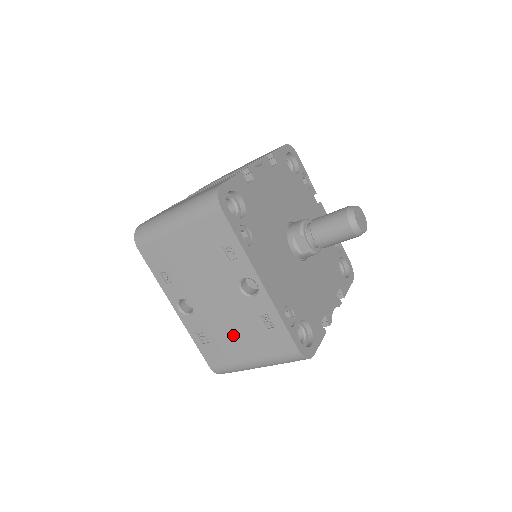
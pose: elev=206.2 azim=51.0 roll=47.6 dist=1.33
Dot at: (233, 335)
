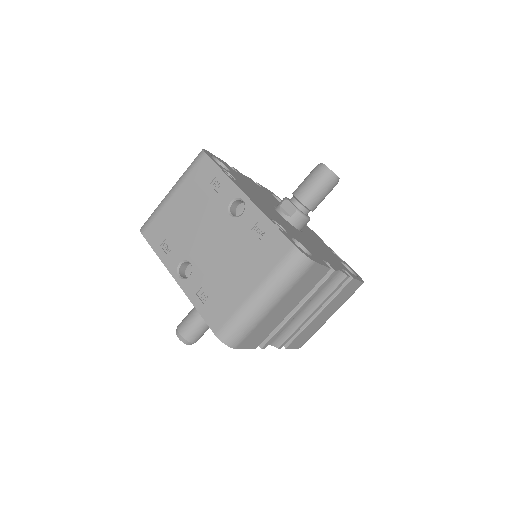
Dot at: (231, 271)
